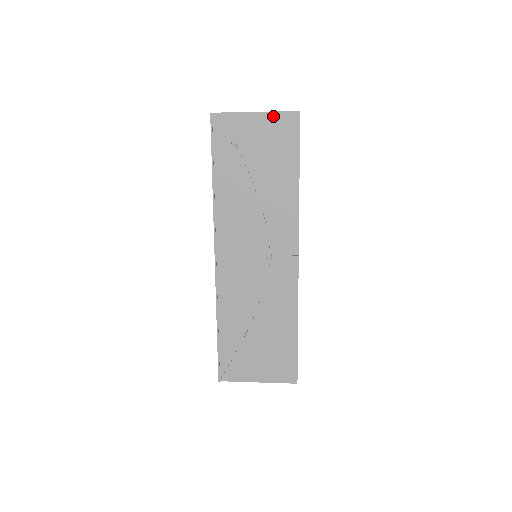
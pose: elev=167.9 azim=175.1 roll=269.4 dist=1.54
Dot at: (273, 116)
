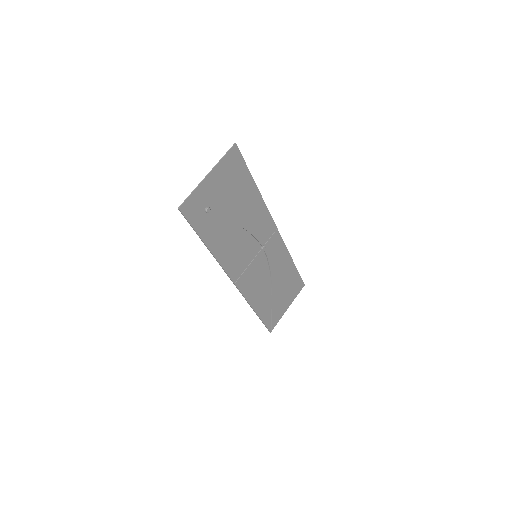
Dot at: (221, 165)
